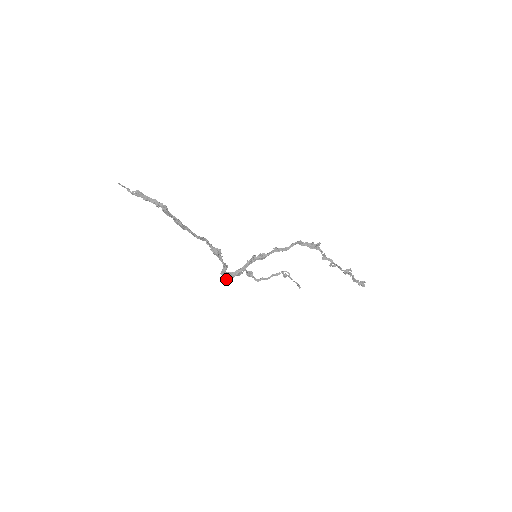
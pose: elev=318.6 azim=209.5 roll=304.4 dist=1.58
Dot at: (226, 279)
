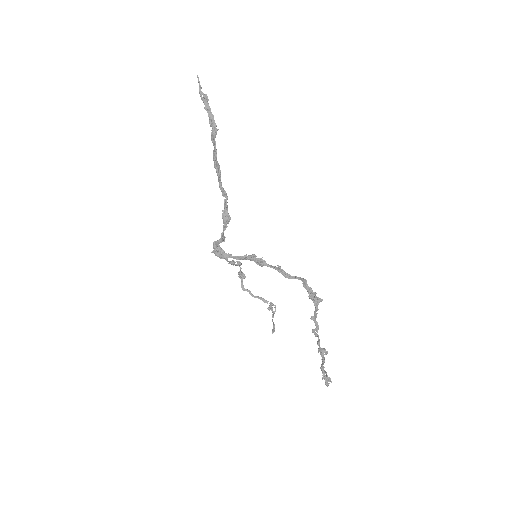
Dot at: (214, 253)
